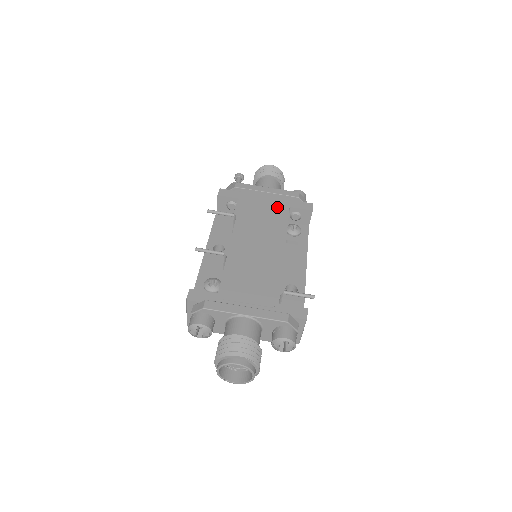
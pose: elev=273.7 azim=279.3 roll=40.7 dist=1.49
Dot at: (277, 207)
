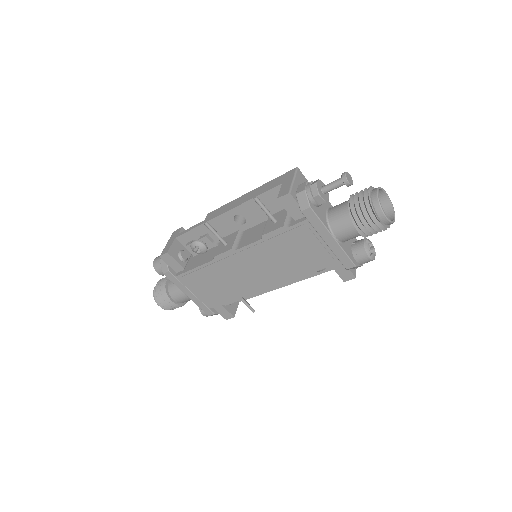
Dot at: (310, 262)
